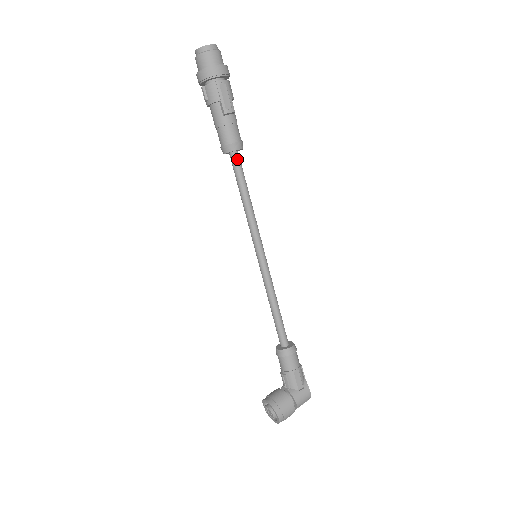
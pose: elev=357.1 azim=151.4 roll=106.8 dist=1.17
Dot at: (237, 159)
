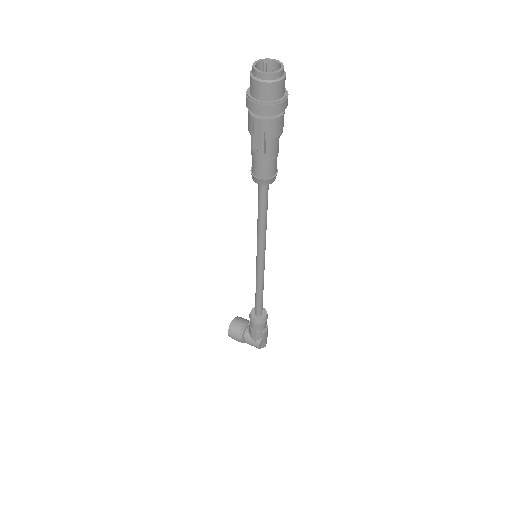
Dot at: (261, 187)
